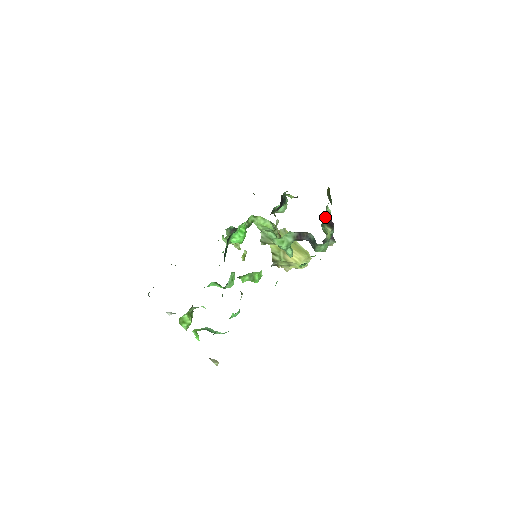
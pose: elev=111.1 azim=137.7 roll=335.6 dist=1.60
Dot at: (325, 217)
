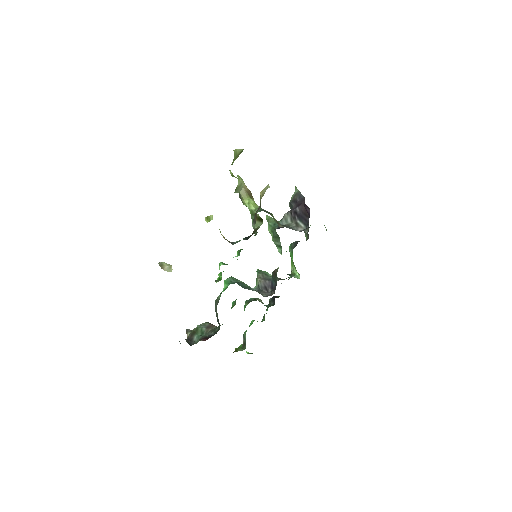
Dot at: occluded
